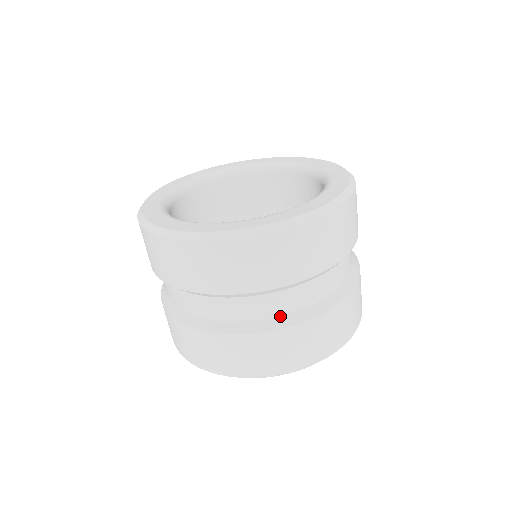
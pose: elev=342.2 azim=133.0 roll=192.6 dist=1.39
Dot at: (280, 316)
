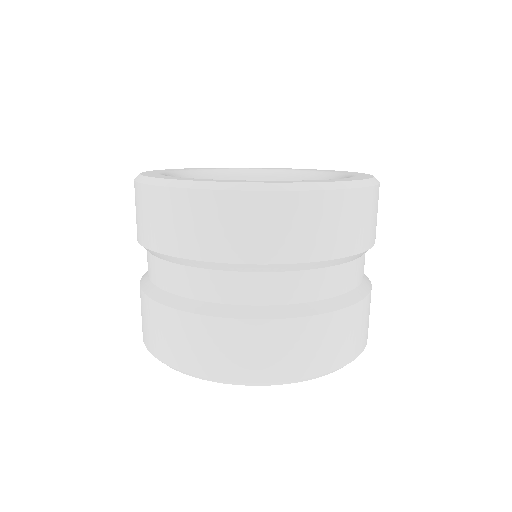
Dot at: (354, 289)
